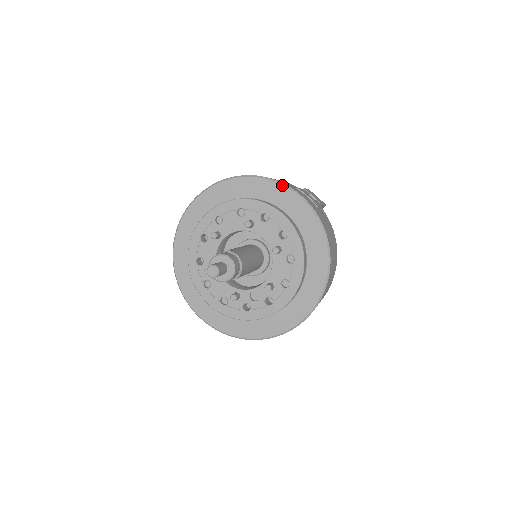
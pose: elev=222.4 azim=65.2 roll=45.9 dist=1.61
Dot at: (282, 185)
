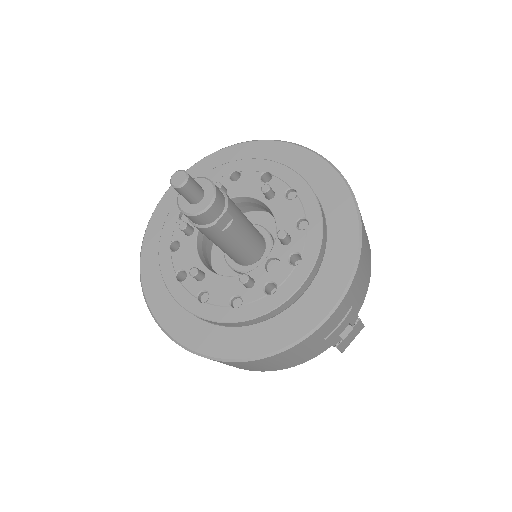
Dot at: (239, 144)
